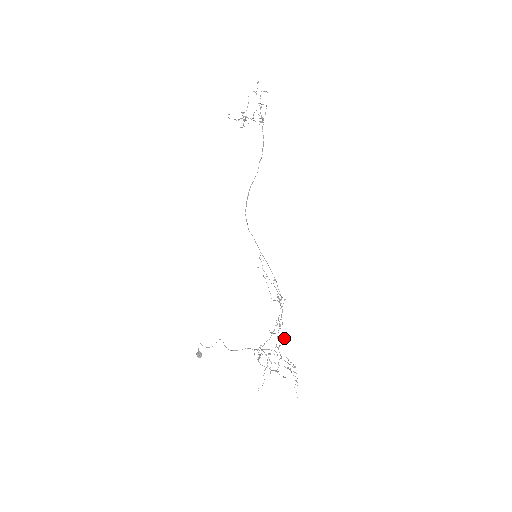
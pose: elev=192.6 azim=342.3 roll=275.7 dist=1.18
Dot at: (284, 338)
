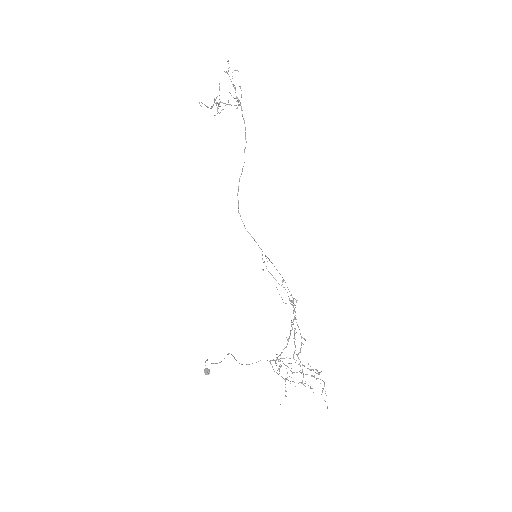
Dot at: (303, 344)
